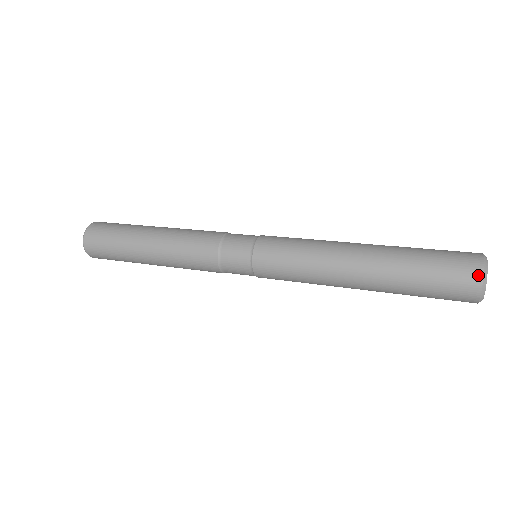
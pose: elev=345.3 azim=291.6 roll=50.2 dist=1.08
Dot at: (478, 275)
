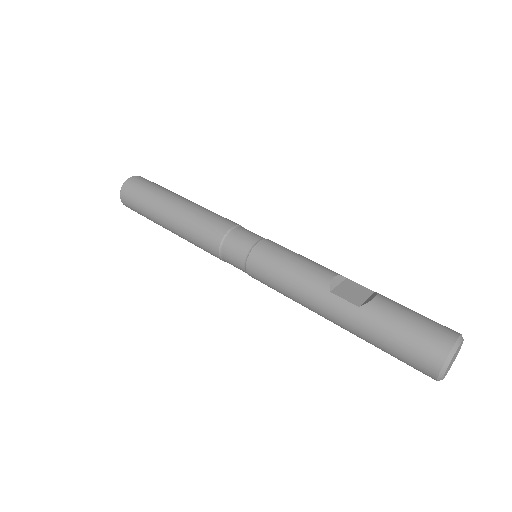
Dot at: (432, 377)
